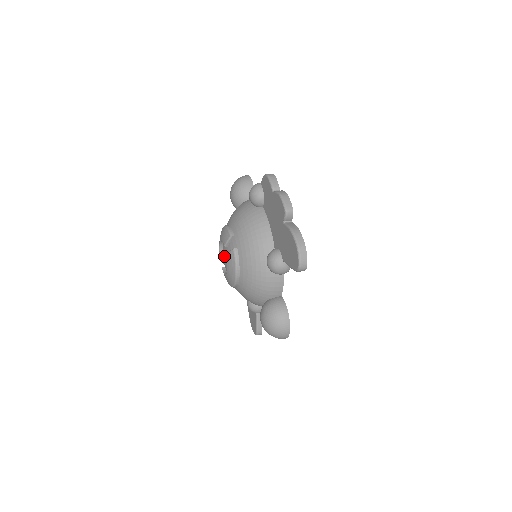
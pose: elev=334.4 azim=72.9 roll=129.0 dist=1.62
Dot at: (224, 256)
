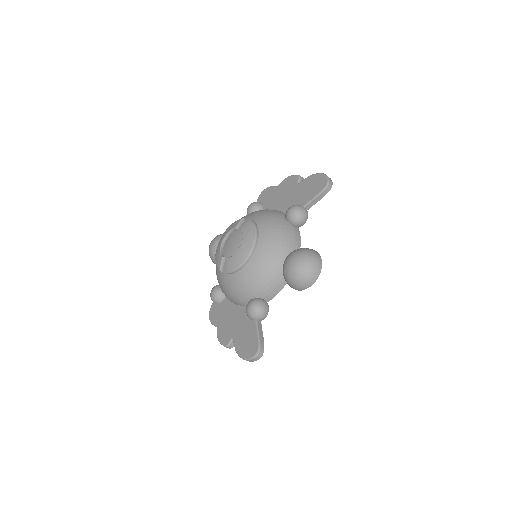
Dot at: (232, 243)
